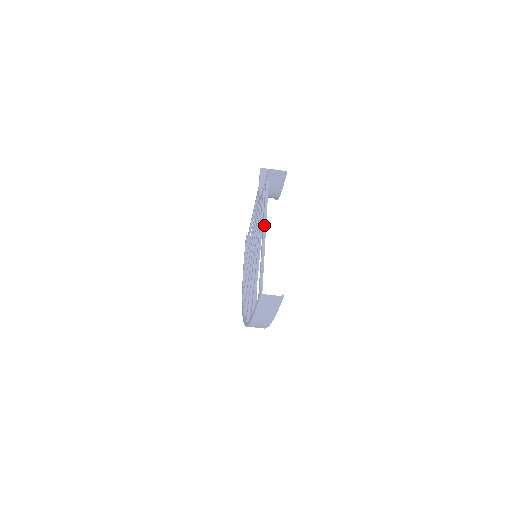
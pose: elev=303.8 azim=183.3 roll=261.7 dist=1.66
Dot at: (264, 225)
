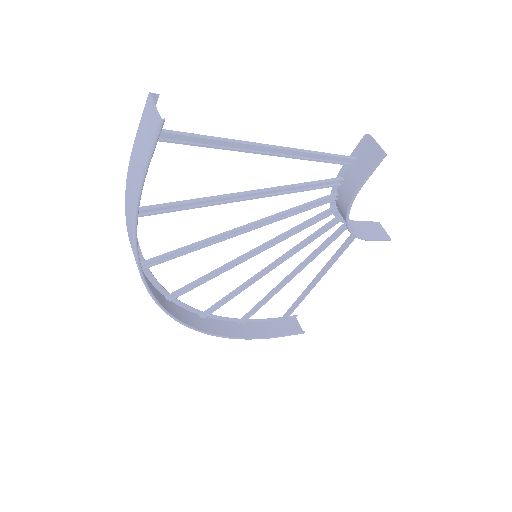
Dot at: (285, 147)
